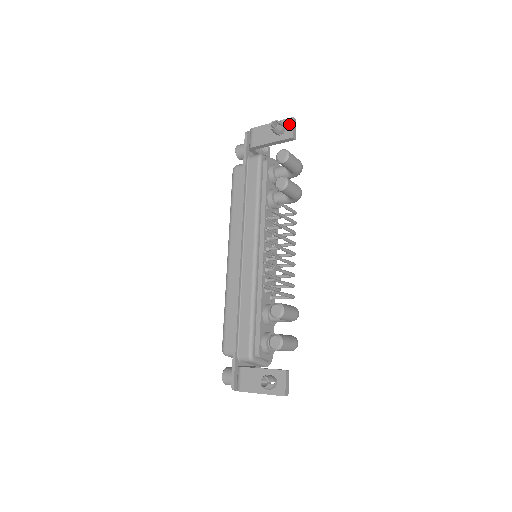
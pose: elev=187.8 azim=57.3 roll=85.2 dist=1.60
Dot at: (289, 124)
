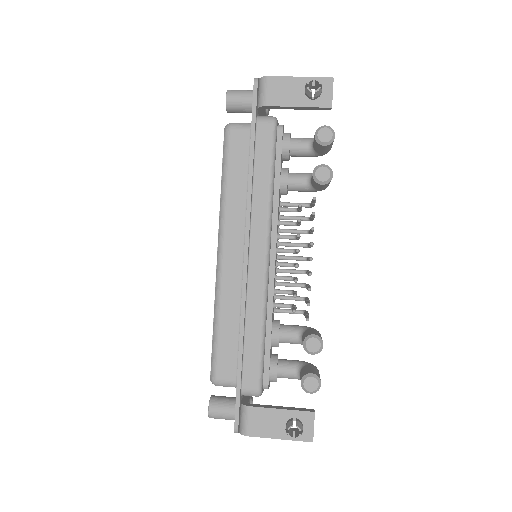
Dot at: (326, 86)
